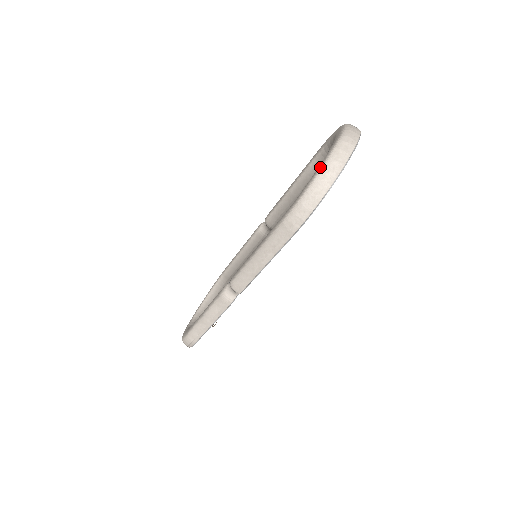
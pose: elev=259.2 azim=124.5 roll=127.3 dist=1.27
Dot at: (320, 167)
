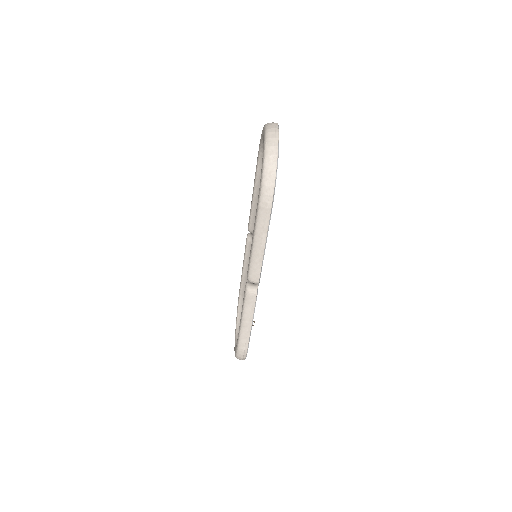
Dot at: (263, 156)
